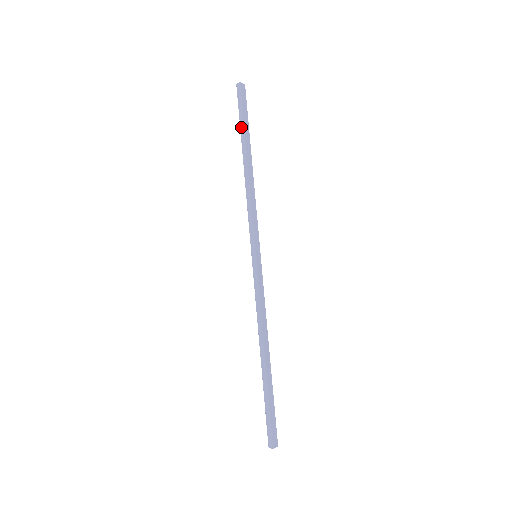
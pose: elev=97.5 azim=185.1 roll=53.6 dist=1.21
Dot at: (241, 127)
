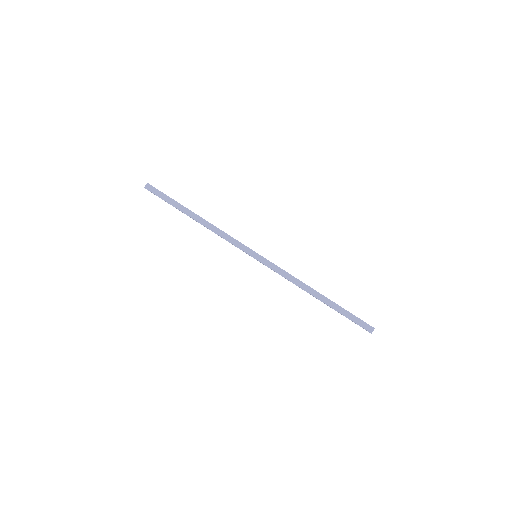
Dot at: occluded
